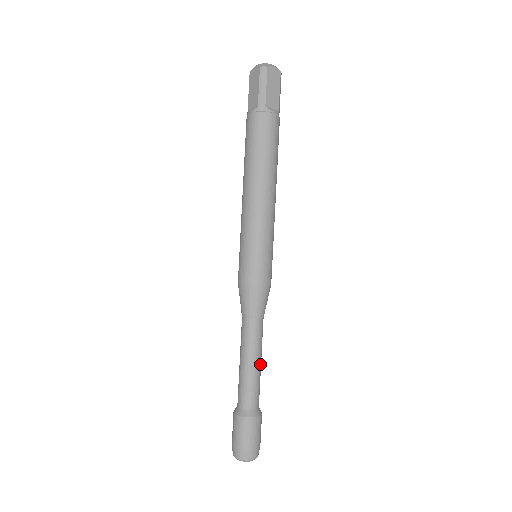
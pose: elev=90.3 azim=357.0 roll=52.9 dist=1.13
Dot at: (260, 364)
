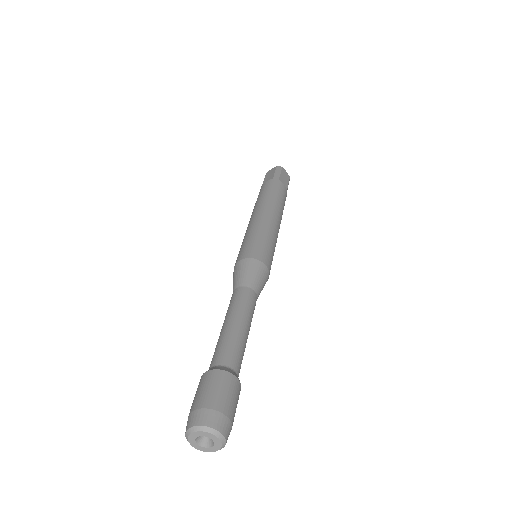
Dot at: (248, 333)
